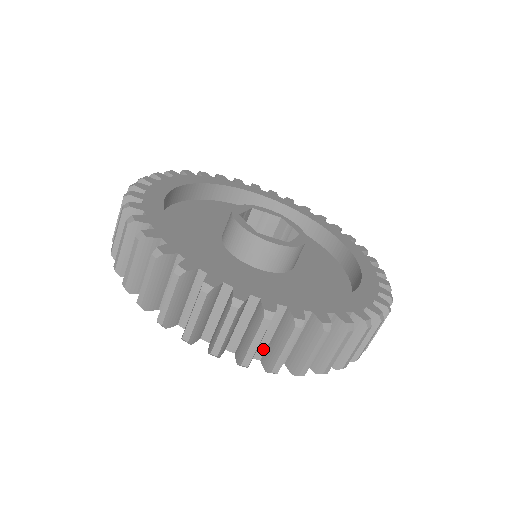
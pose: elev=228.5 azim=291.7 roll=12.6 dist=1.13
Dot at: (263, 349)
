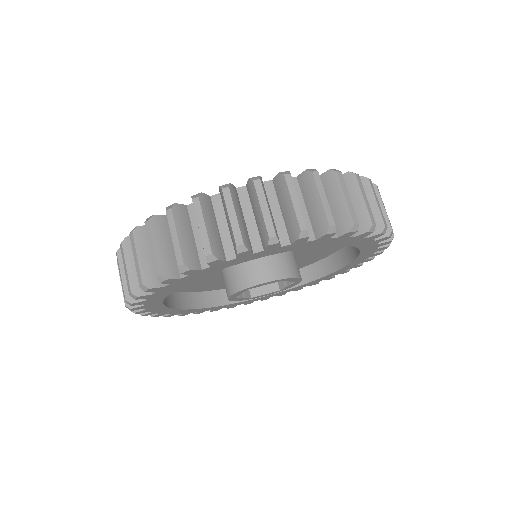
Dot at: (257, 238)
